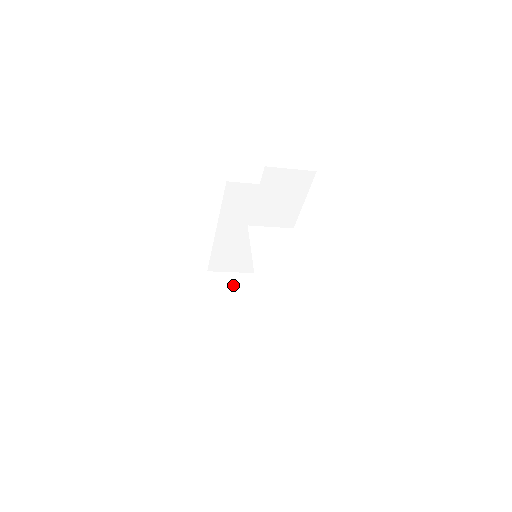
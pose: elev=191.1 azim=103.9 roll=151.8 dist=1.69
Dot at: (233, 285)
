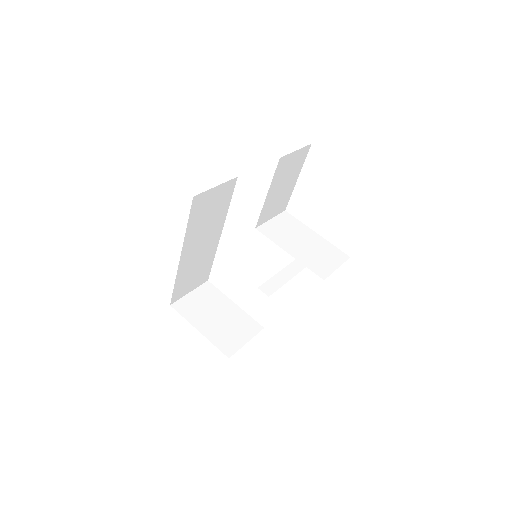
Dot at: (271, 293)
